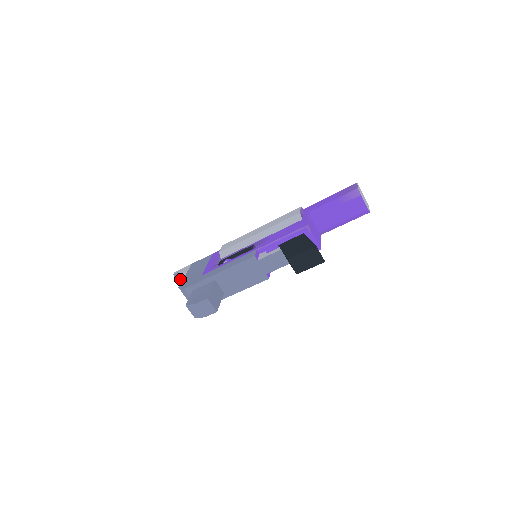
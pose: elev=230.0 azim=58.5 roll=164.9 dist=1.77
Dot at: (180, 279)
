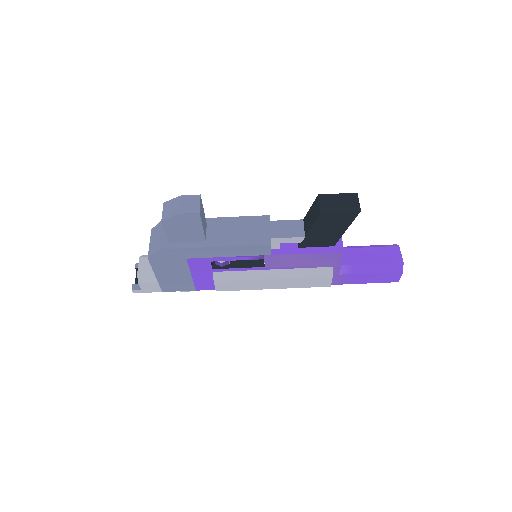
Dot at: (146, 256)
